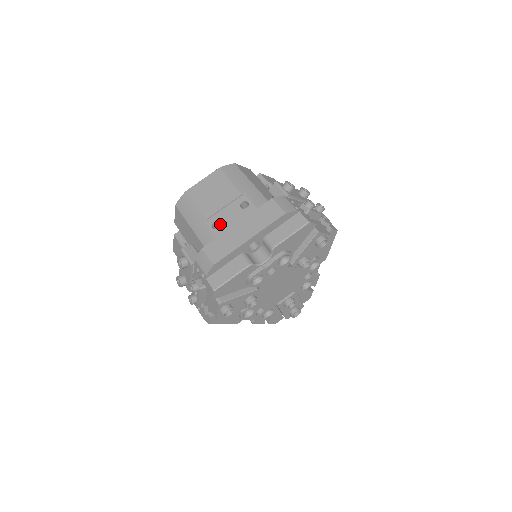
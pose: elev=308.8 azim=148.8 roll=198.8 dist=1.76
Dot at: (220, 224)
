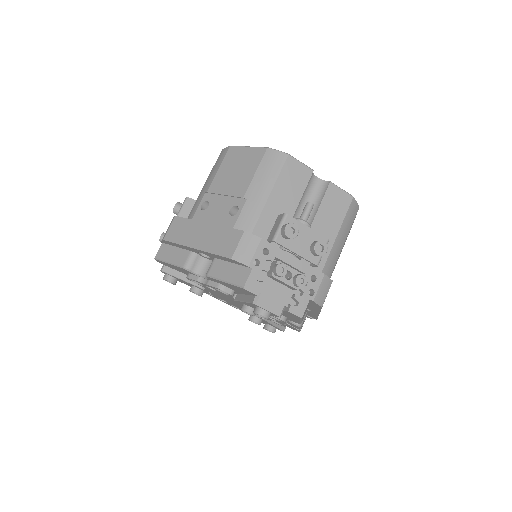
Dot at: (207, 208)
